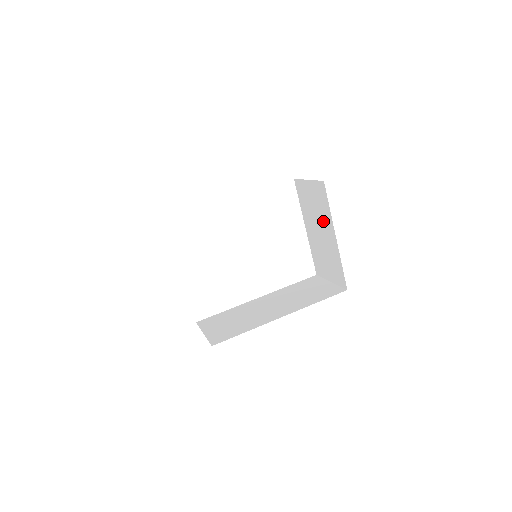
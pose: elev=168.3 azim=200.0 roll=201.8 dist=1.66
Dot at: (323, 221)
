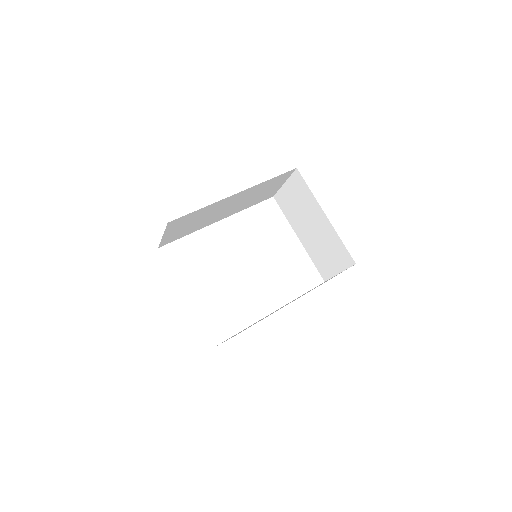
Dot at: (310, 211)
